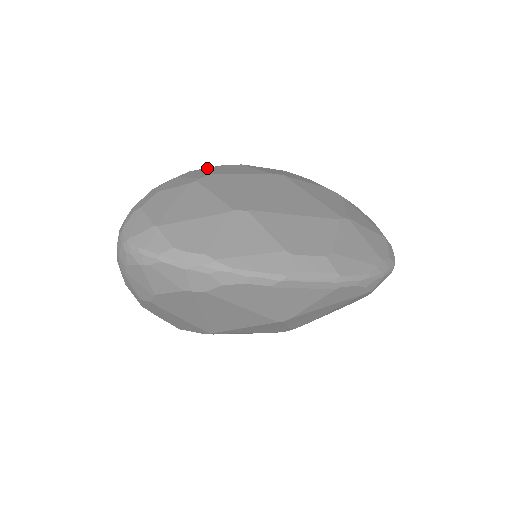
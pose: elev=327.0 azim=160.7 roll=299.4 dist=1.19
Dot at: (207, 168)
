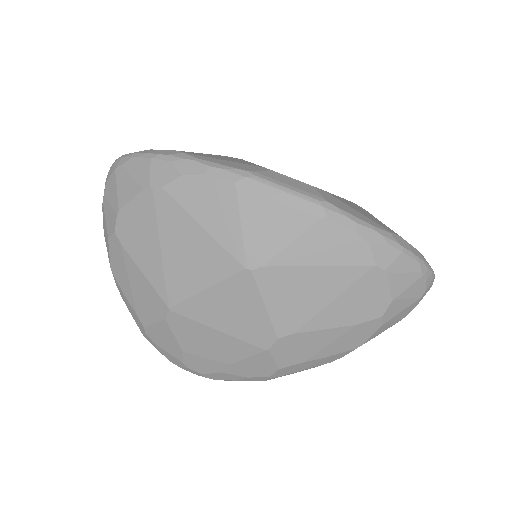
Dot at: occluded
